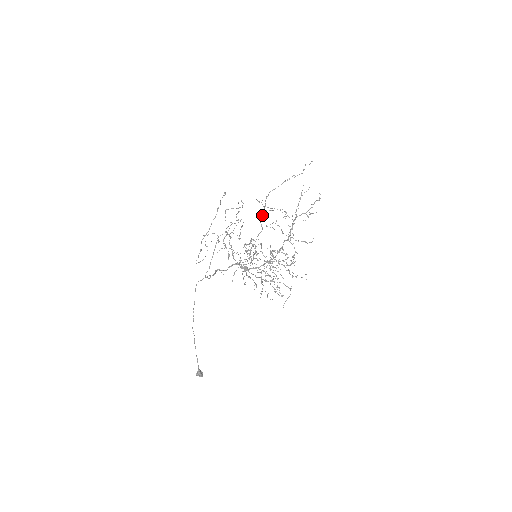
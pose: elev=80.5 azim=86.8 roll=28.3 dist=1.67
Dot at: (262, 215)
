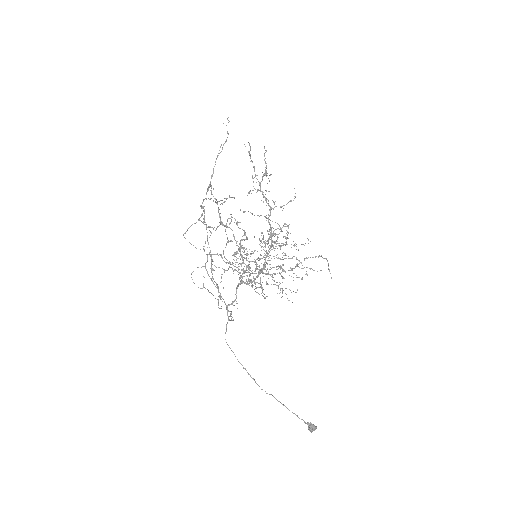
Dot at: (219, 214)
